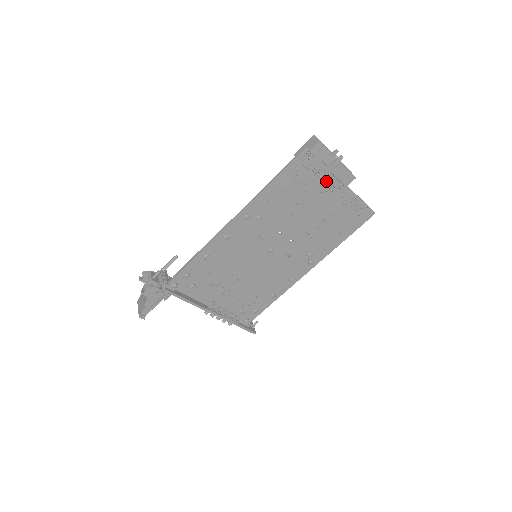
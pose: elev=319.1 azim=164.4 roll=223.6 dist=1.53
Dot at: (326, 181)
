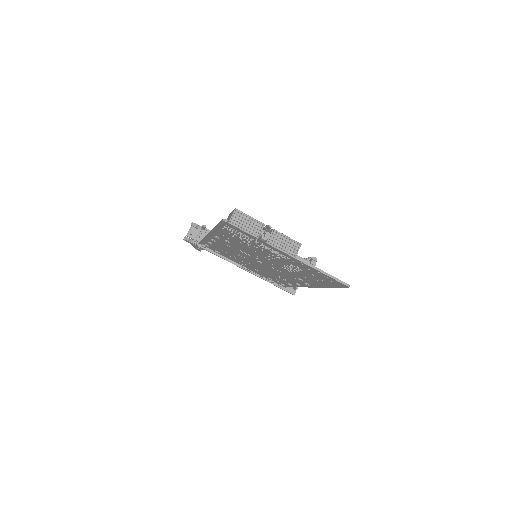
Dot at: occluded
